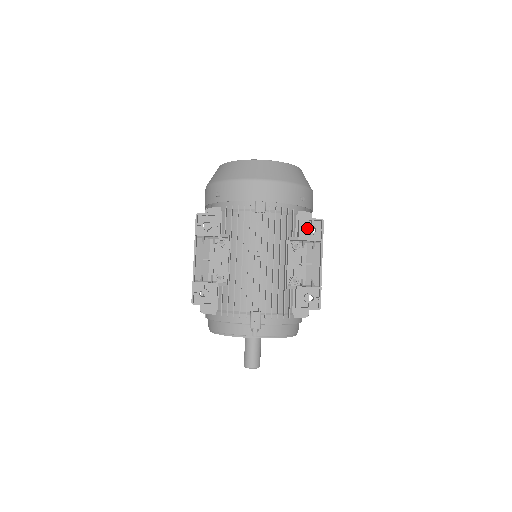
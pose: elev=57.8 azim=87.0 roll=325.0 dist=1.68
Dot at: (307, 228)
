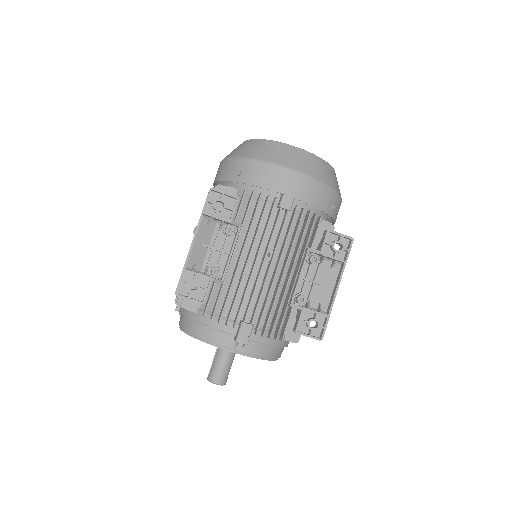
Dot at: (333, 243)
